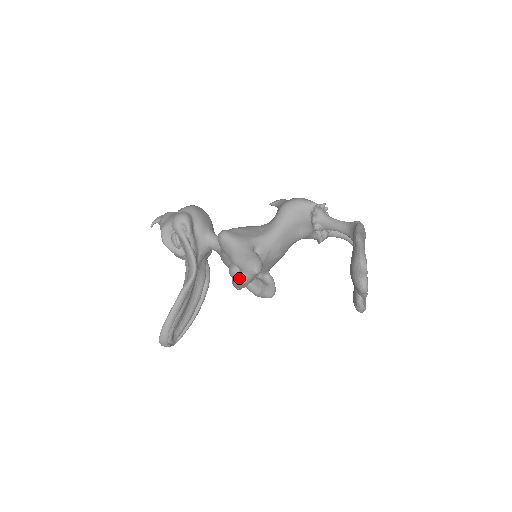
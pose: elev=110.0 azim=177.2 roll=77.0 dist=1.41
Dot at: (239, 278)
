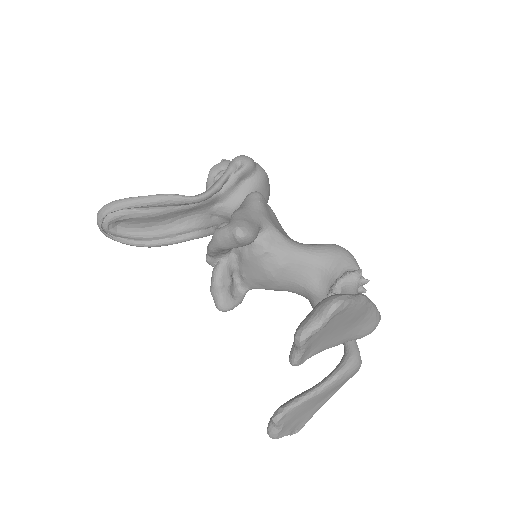
Dot at: (219, 228)
